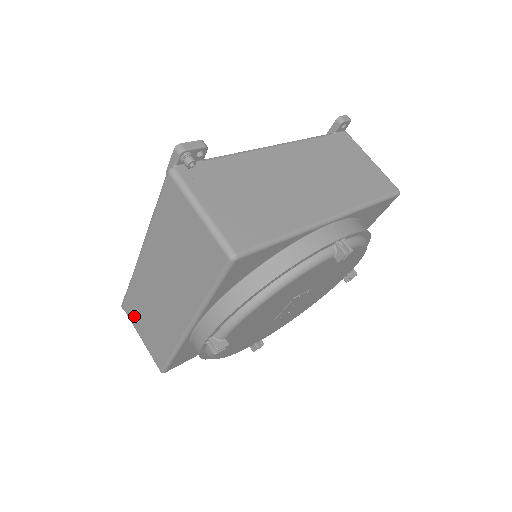
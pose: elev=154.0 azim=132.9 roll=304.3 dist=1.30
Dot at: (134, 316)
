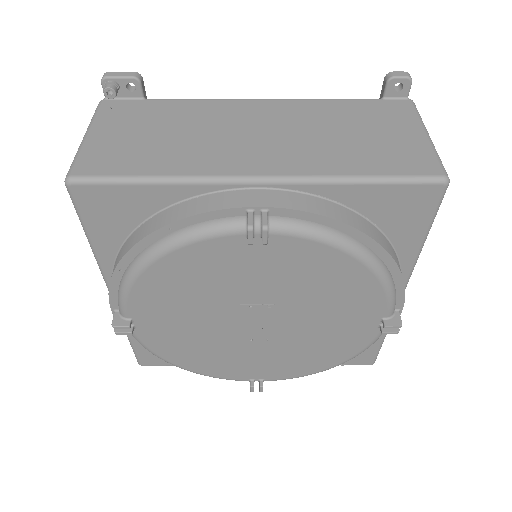
Dot at: occluded
